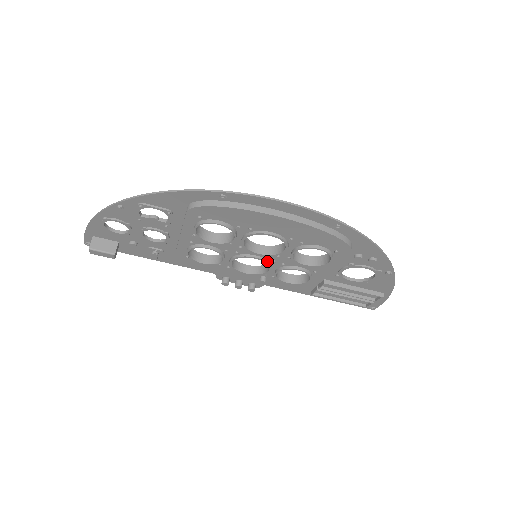
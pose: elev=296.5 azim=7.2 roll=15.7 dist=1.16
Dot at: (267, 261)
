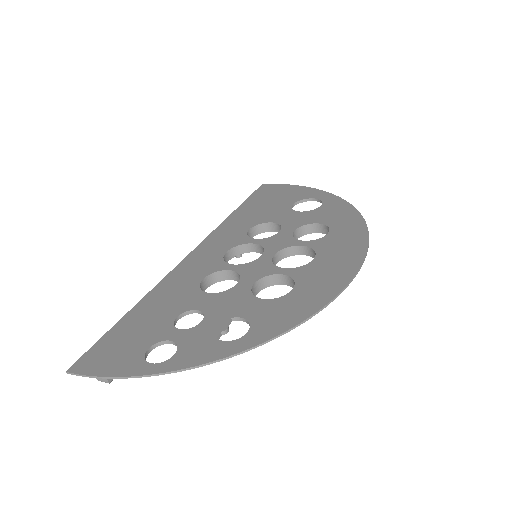
Dot at: occluded
